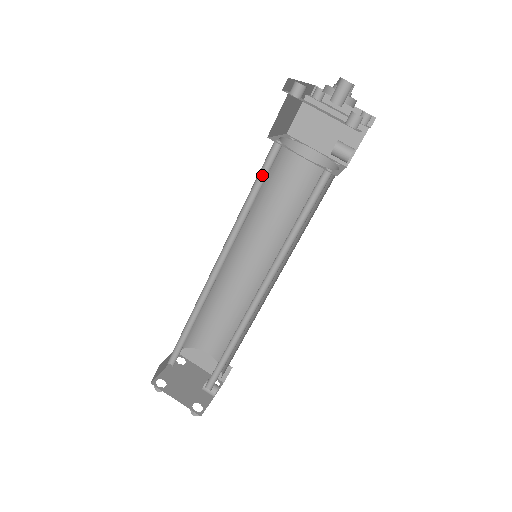
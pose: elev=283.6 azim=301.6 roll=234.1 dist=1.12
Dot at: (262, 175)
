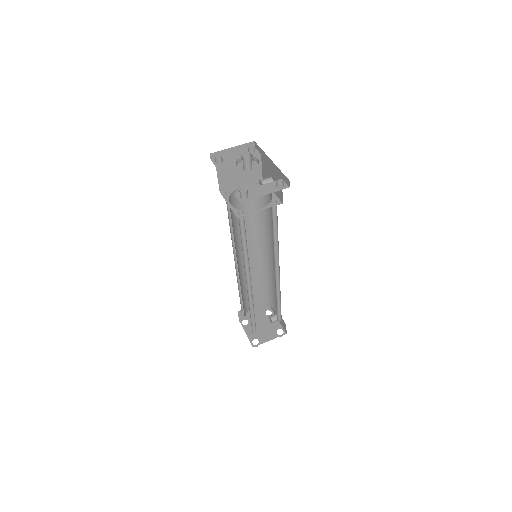
Dot at: (241, 230)
